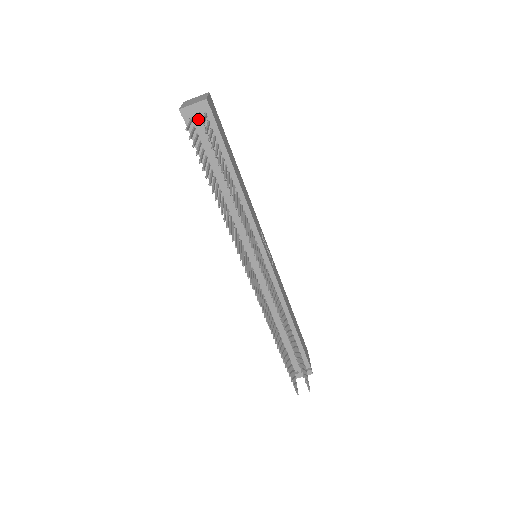
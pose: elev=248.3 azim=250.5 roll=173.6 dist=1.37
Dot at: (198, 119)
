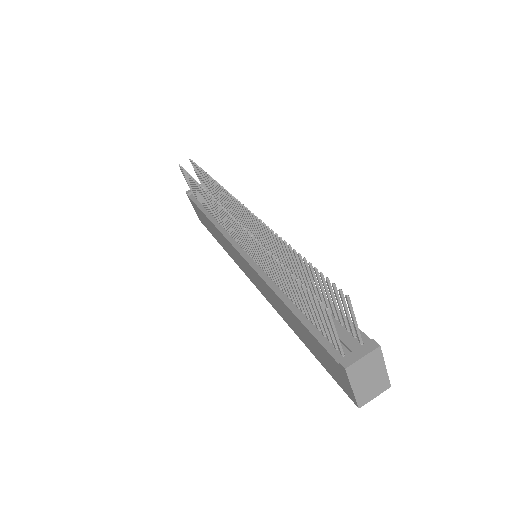
Dot at: occluded
